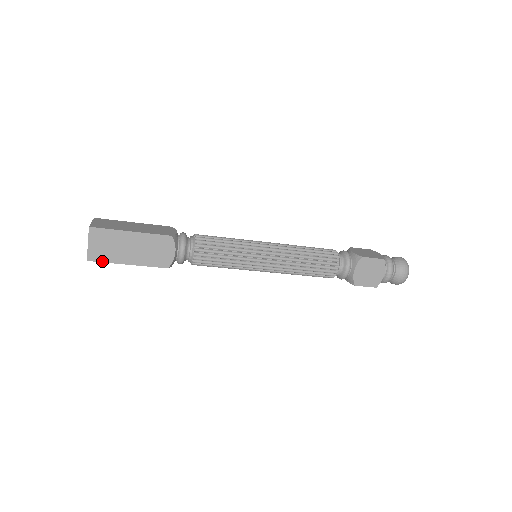
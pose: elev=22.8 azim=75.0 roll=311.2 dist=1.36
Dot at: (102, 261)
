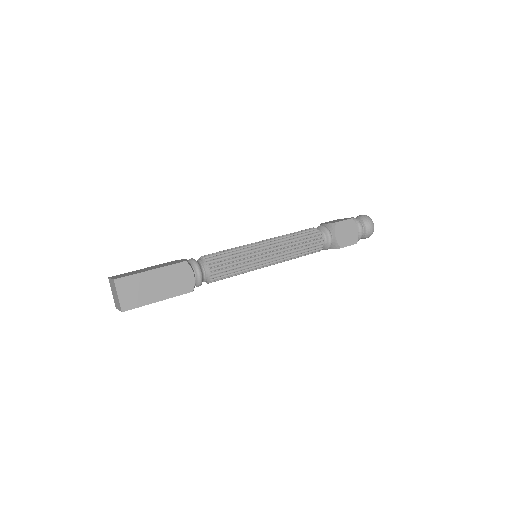
Dot at: occluded
